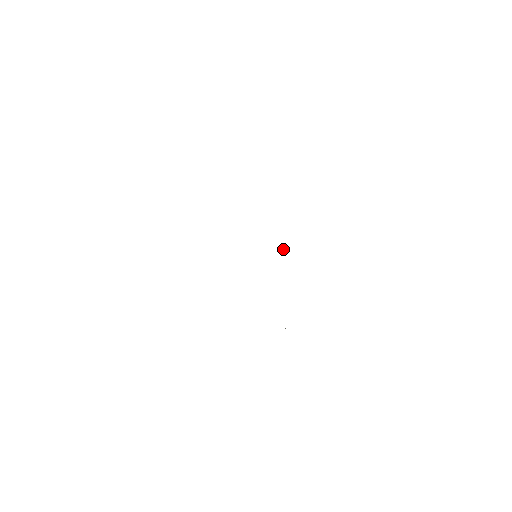
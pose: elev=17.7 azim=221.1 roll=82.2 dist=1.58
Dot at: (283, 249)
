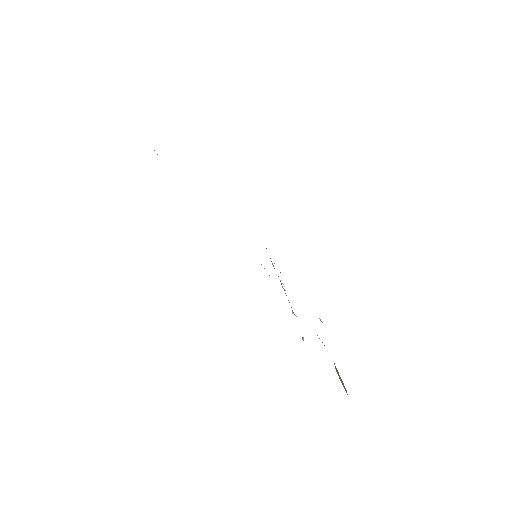
Dot at: (282, 283)
